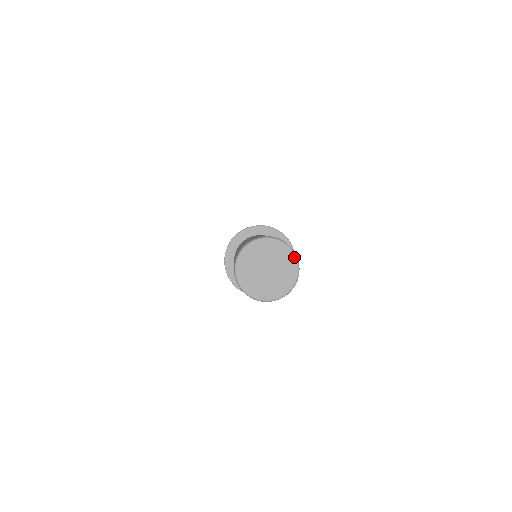
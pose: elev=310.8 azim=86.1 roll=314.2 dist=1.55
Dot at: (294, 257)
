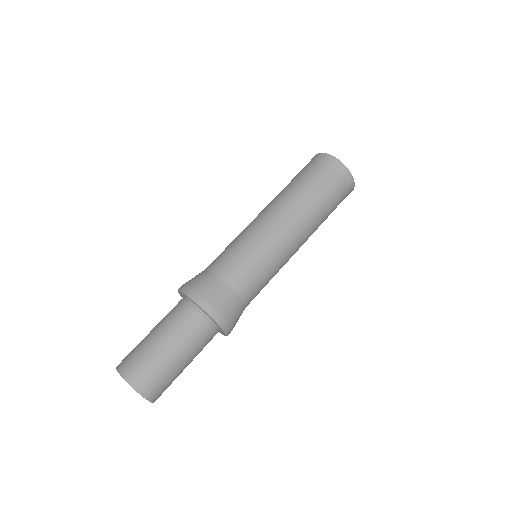
Dot at: (149, 401)
